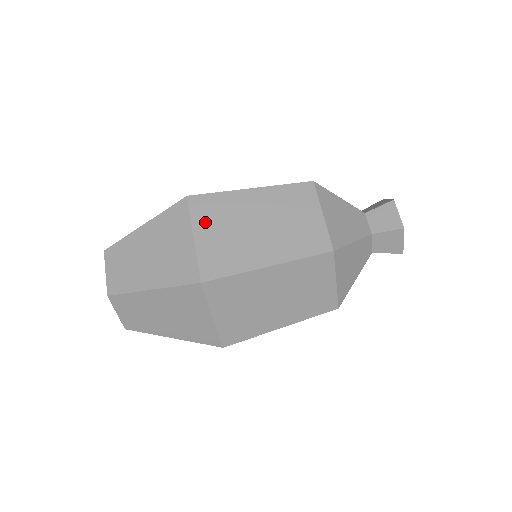
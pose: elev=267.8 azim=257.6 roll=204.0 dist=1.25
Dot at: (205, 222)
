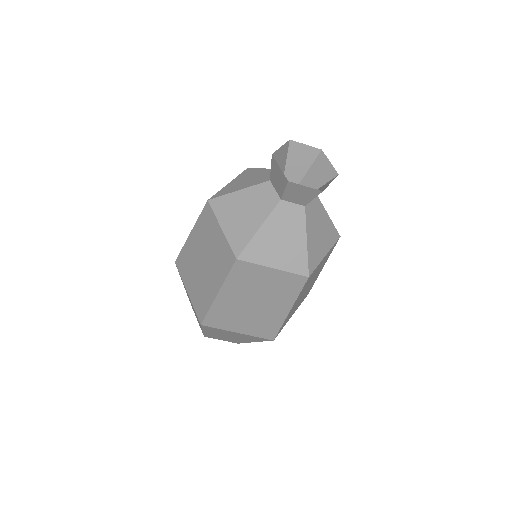
Dot at: (230, 325)
